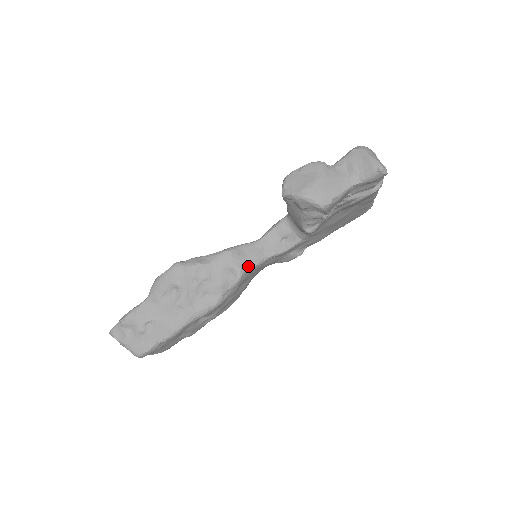
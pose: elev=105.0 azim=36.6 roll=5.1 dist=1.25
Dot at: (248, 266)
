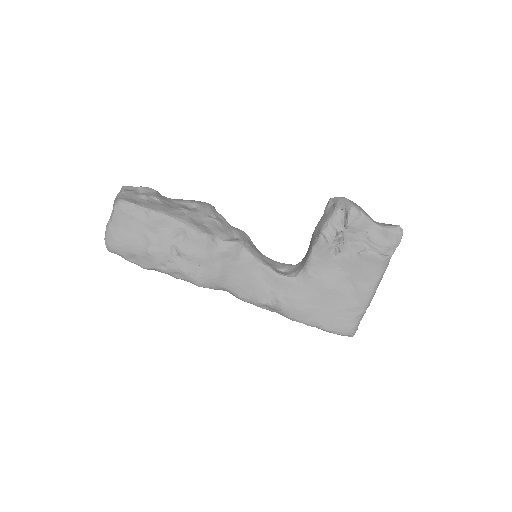
Dot at: (248, 248)
